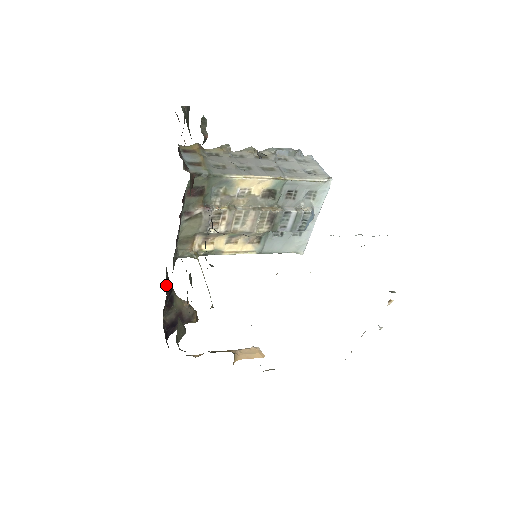
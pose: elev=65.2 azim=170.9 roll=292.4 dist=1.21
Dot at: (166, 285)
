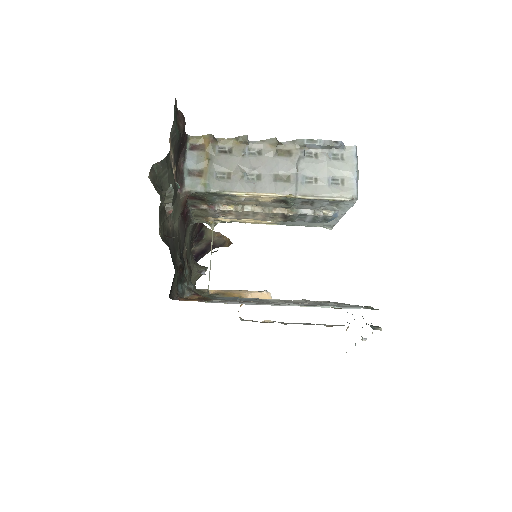
Dot at: (193, 229)
